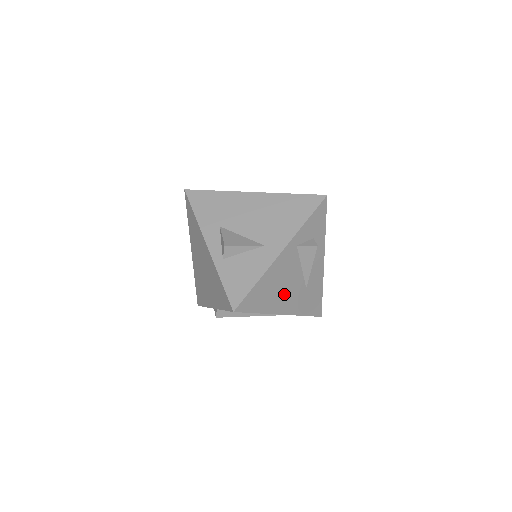
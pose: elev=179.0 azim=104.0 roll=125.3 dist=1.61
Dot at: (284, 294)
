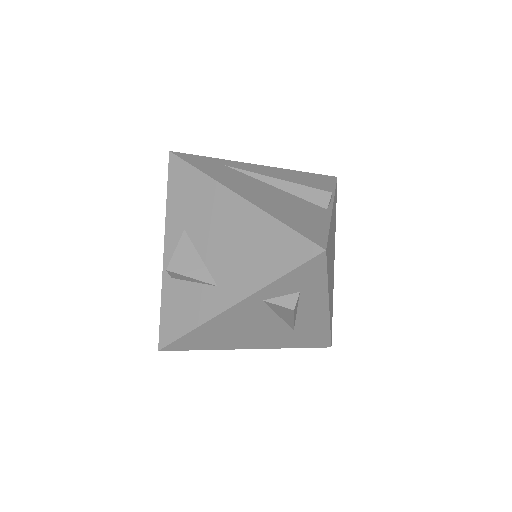
Dot at: (249, 336)
